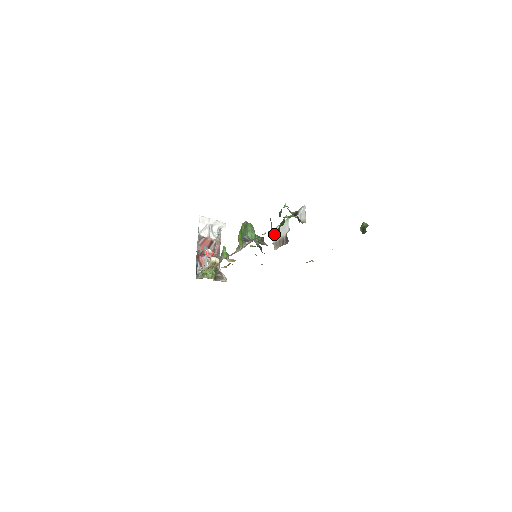
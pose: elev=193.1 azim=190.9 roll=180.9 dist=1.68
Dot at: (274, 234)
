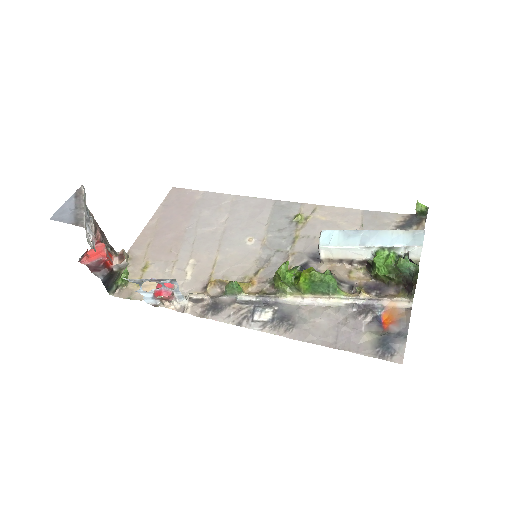
Dot at: (325, 251)
